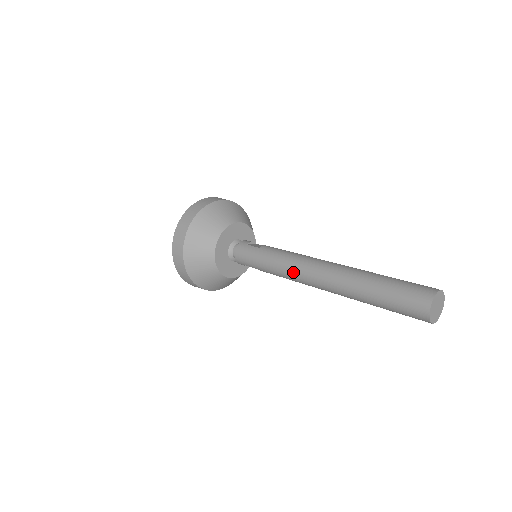
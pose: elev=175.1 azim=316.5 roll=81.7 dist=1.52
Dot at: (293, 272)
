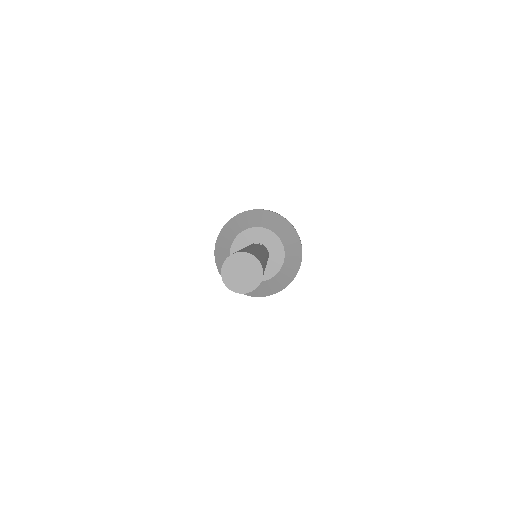
Dot at: occluded
